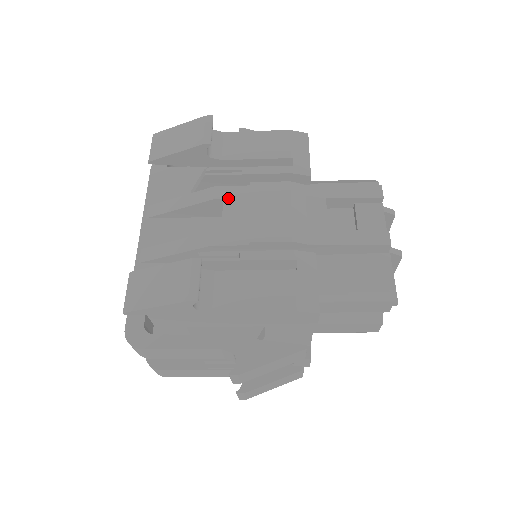
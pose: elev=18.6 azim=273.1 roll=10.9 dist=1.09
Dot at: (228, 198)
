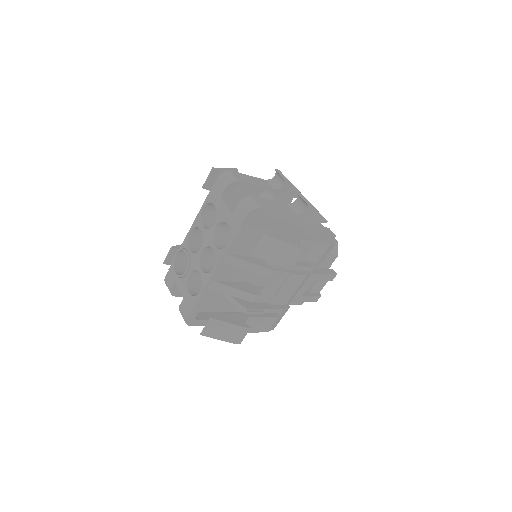
Dot at: (275, 278)
